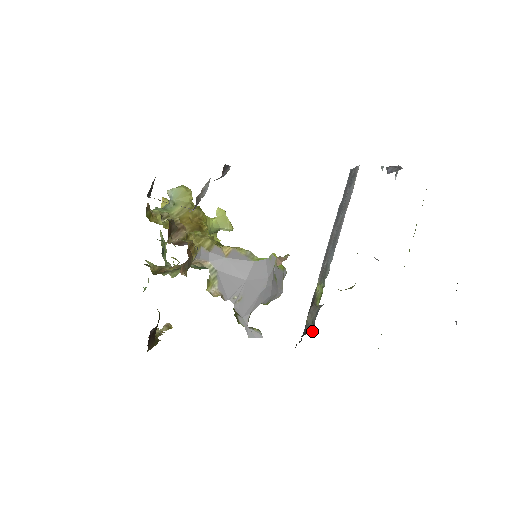
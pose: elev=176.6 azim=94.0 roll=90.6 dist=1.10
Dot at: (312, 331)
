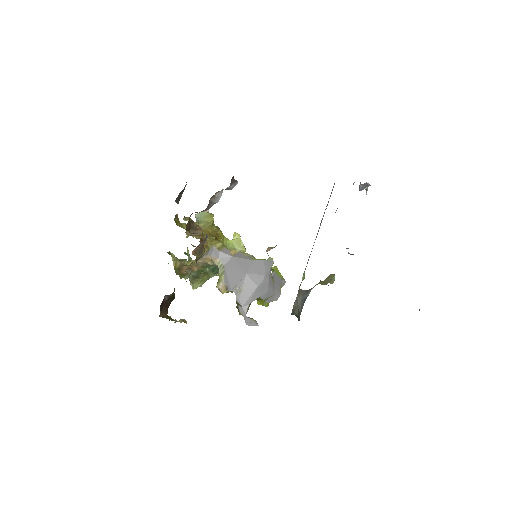
Dot at: (297, 315)
